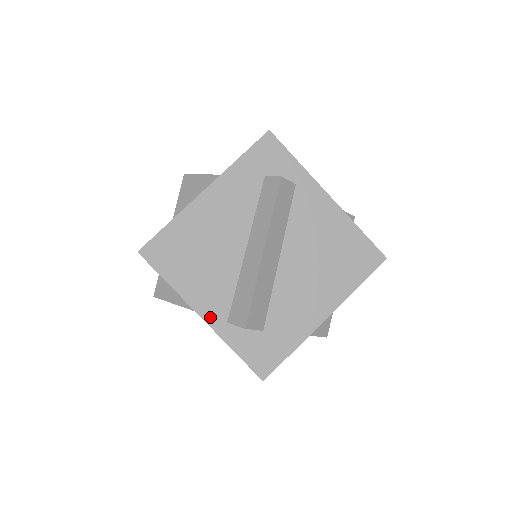
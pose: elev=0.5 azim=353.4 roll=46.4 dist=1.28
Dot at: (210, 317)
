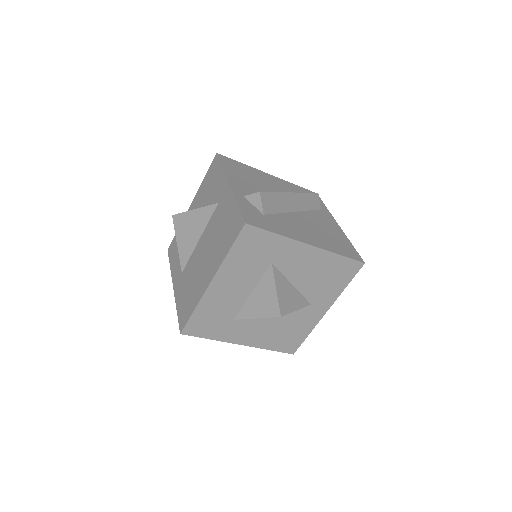
Dot at: (235, 188)
